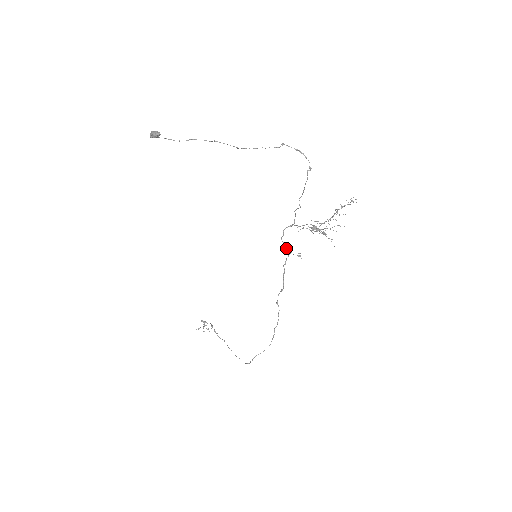
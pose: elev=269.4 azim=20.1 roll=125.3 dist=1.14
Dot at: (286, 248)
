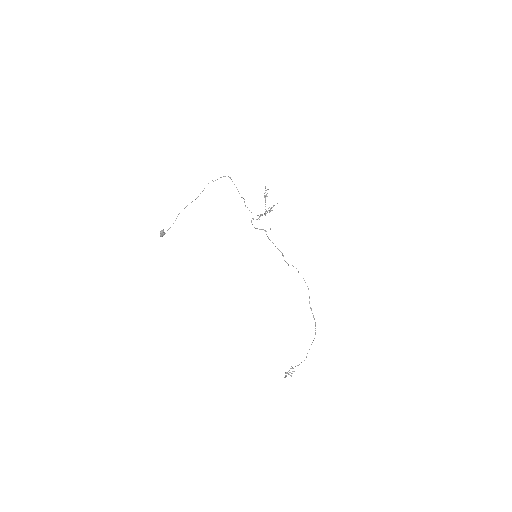
Dot at: occluded
